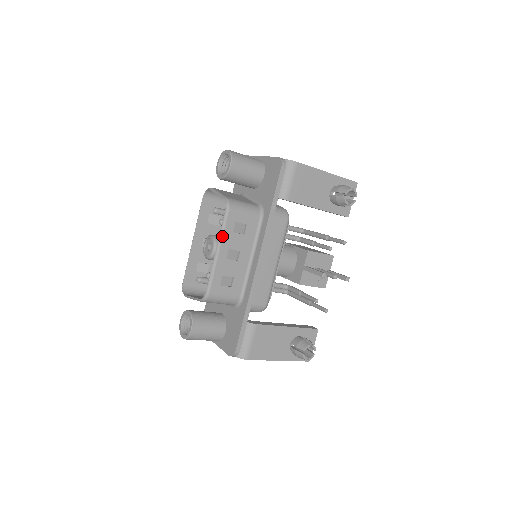
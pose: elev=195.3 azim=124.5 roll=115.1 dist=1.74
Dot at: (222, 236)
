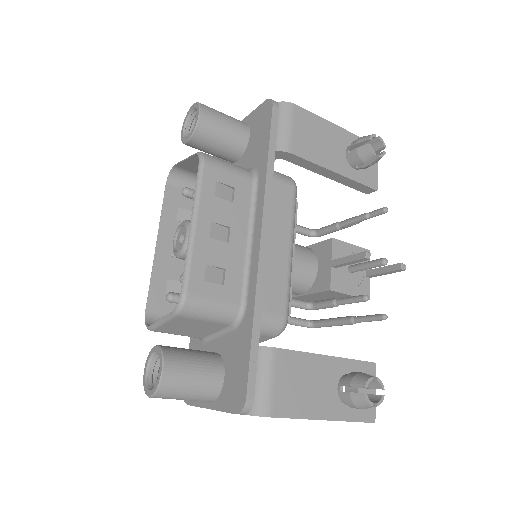
Dot at: (198, 200)
